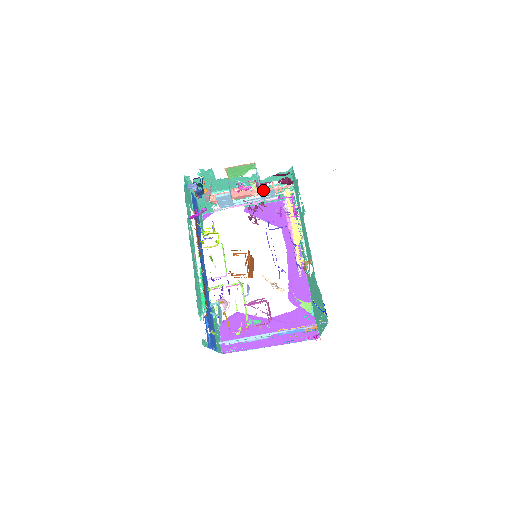
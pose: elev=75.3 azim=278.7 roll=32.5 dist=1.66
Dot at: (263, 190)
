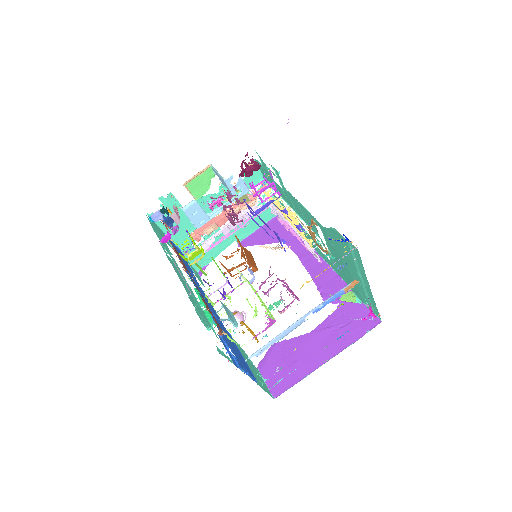
Dot at: (229, 183)
